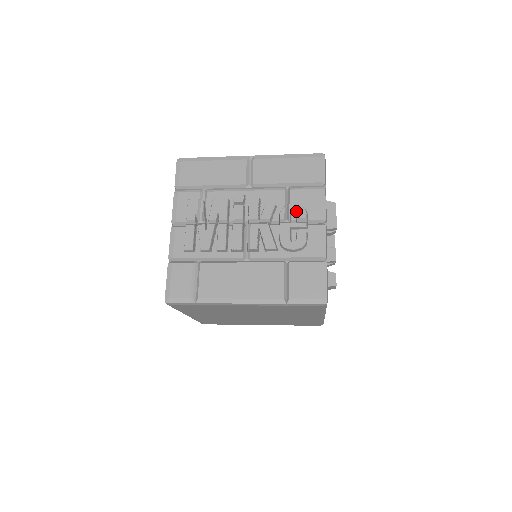
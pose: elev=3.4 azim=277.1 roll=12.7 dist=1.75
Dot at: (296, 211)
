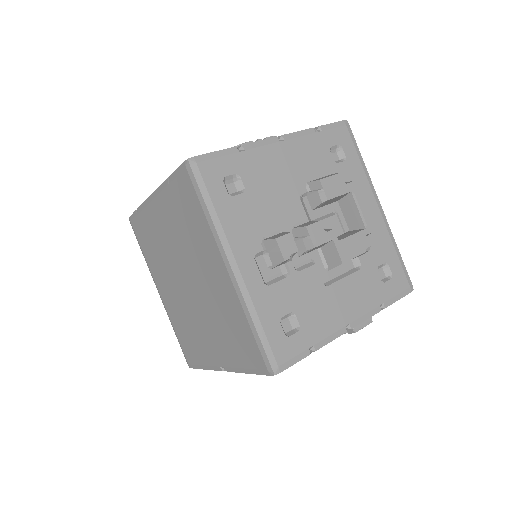
Dot at: occluded
